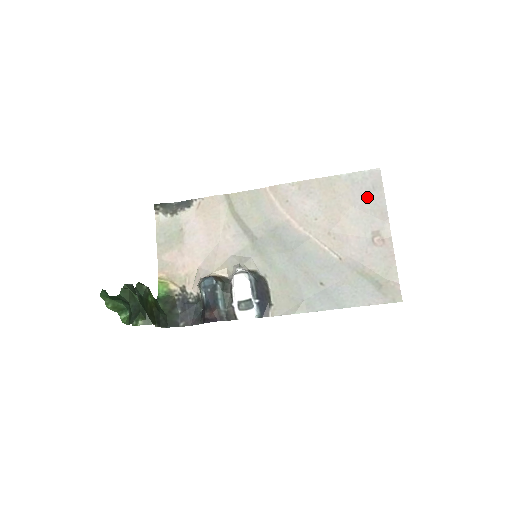
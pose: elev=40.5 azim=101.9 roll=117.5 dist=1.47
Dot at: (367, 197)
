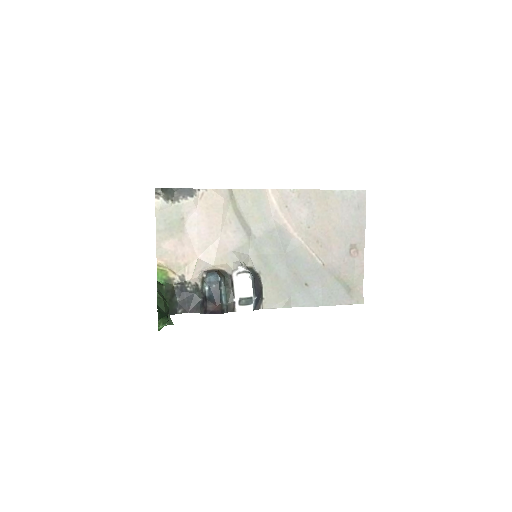
Dot at: (352, 214)
